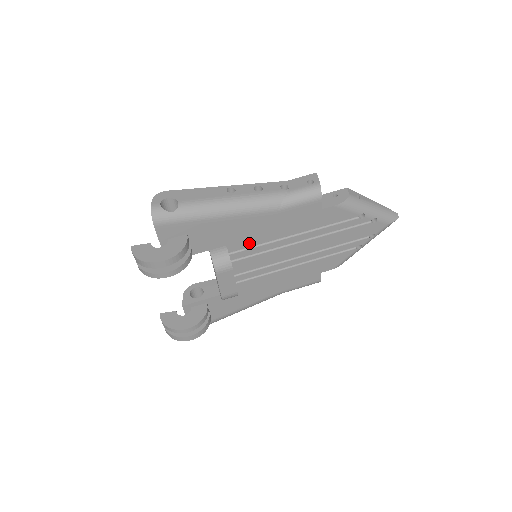
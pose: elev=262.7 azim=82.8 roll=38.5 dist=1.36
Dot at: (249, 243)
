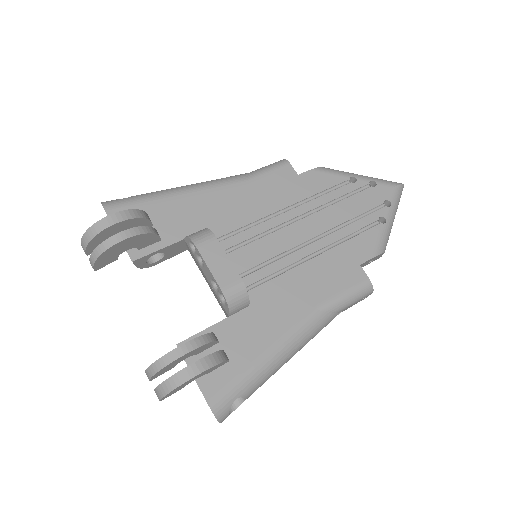
Dot at: (232, 225)
